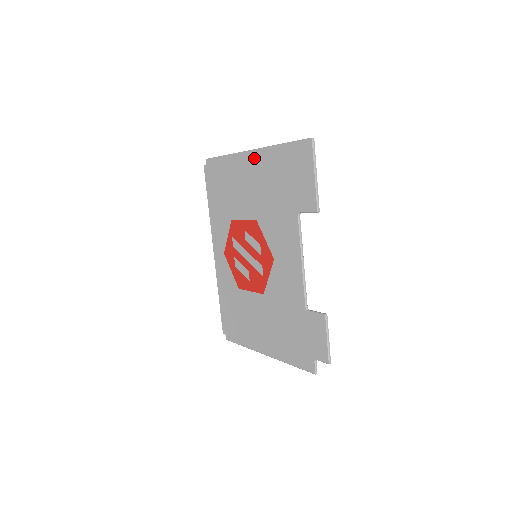
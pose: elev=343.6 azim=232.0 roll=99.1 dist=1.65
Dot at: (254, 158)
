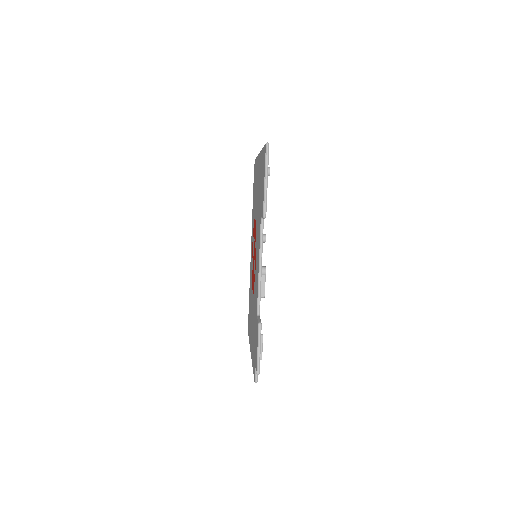
Dot at: (259, 160)
